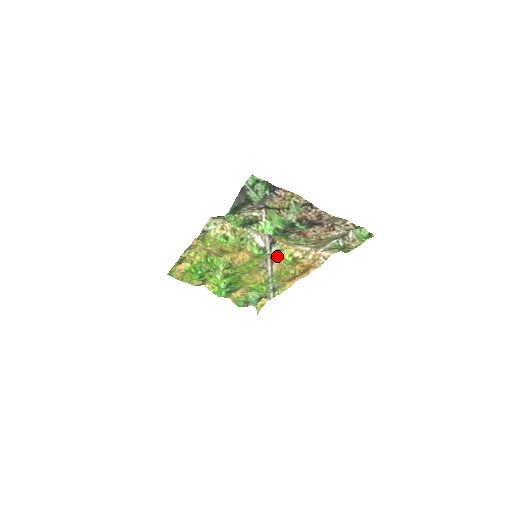
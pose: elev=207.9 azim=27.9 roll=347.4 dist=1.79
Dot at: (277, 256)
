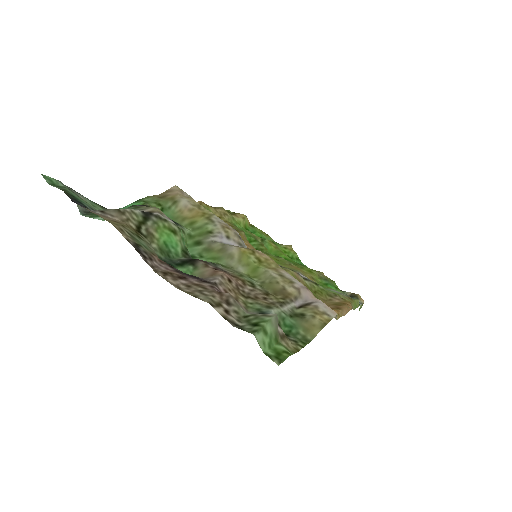
Dot at: occluded
